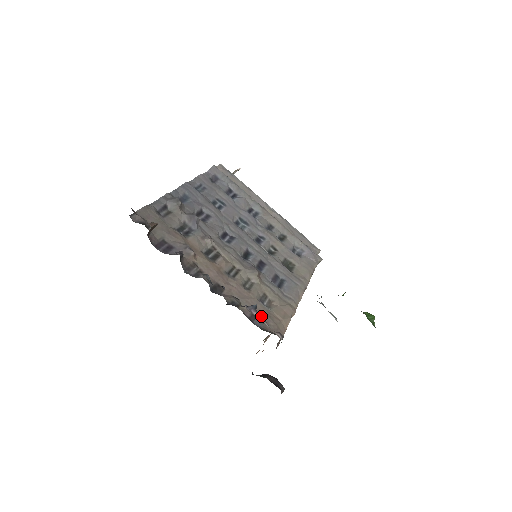
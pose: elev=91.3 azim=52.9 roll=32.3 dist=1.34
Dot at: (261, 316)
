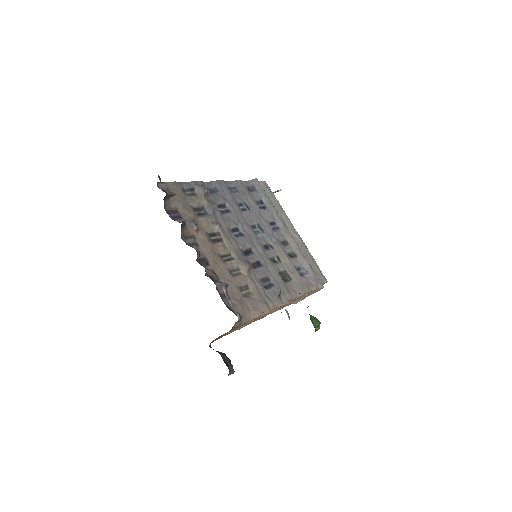
Dot at: (233, 298)
